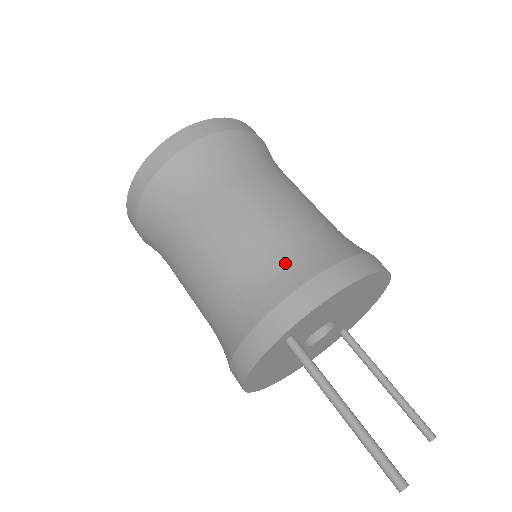
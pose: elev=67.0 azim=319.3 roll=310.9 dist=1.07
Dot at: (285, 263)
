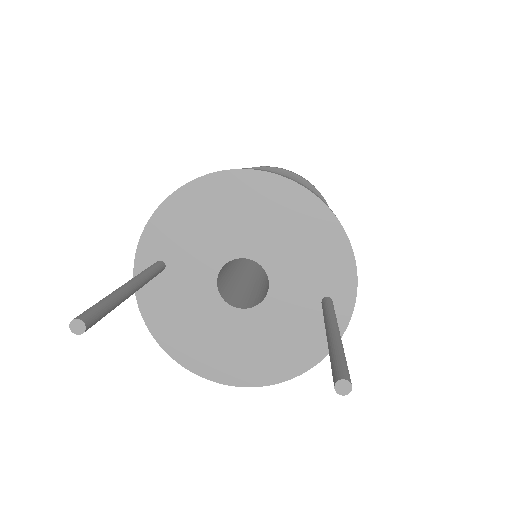
Dot at: occluded
